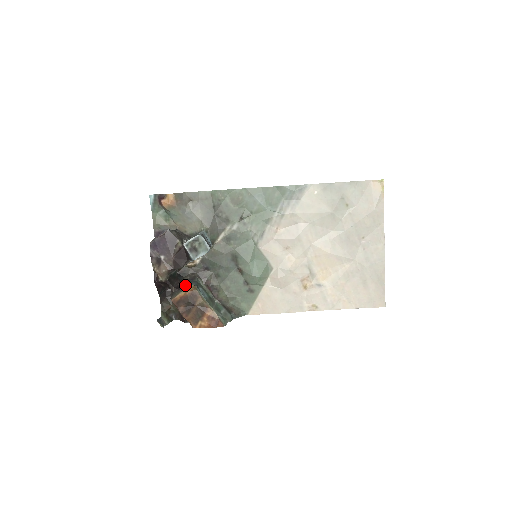
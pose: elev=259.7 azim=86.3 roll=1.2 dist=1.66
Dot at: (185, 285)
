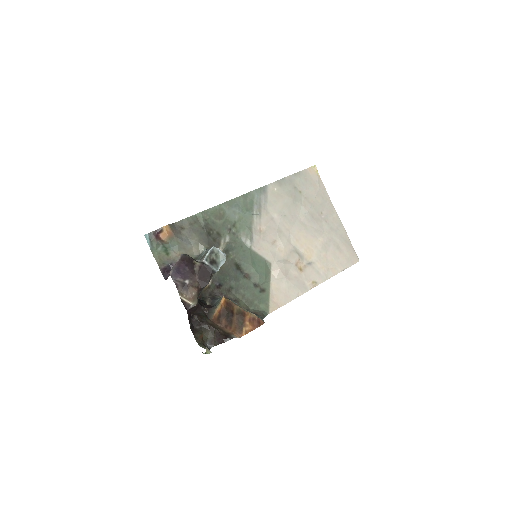
Dot at: (211, 305)
